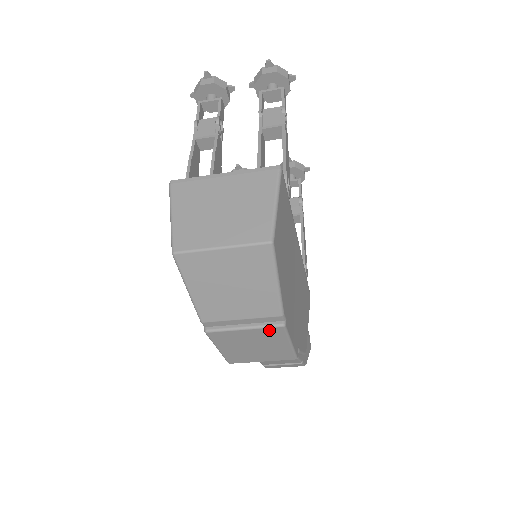
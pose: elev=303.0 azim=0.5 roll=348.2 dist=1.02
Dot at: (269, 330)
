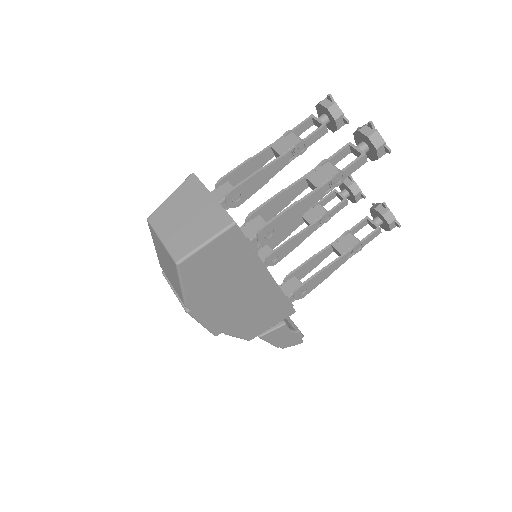
Dot at: (183, 305)
